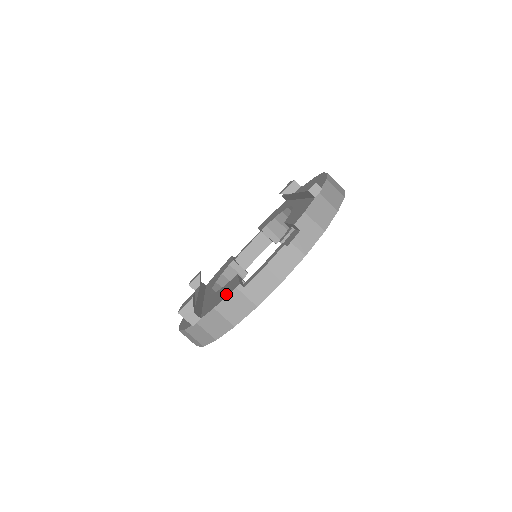
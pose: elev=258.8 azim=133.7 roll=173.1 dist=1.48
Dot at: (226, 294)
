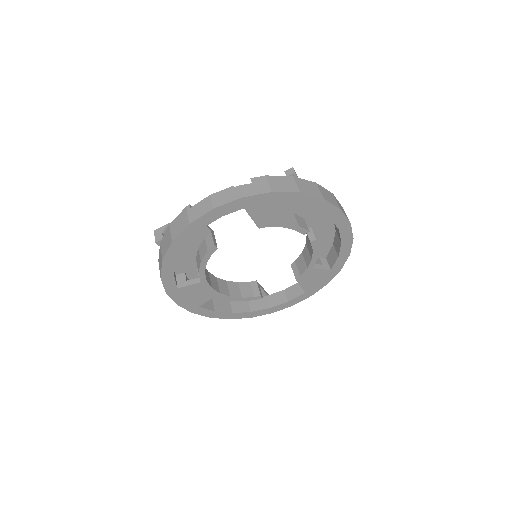
Dot at: occluded
